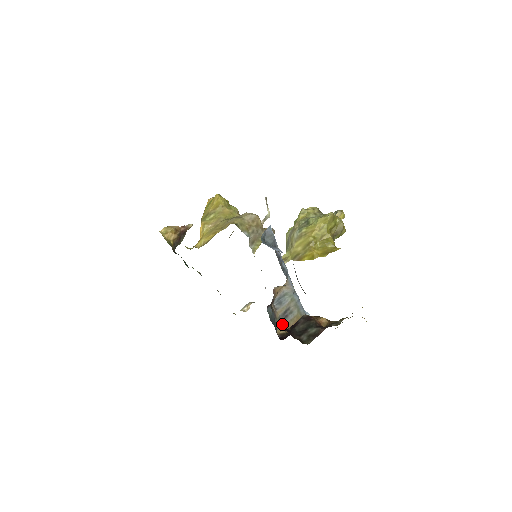
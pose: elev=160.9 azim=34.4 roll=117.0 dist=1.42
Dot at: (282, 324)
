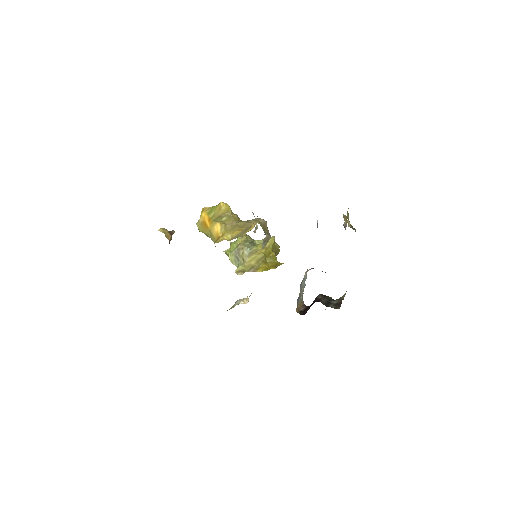
Dot at: (297, 305)
